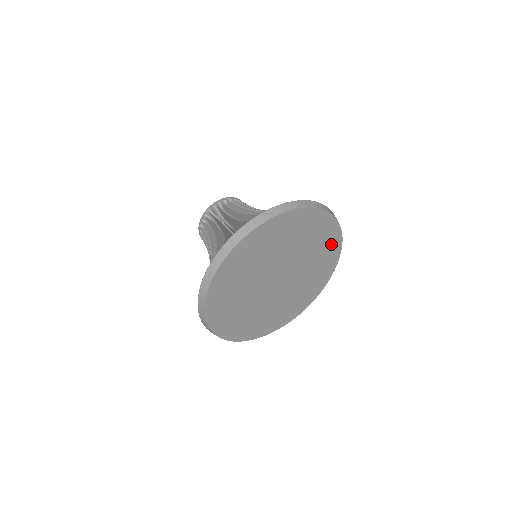
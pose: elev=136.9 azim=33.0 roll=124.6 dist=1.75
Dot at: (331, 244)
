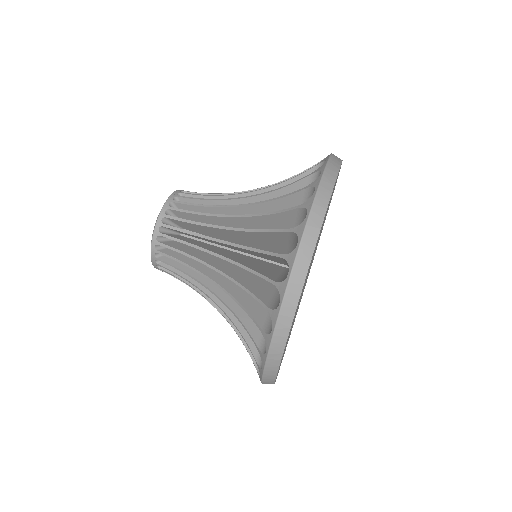
Dot at: occluded
